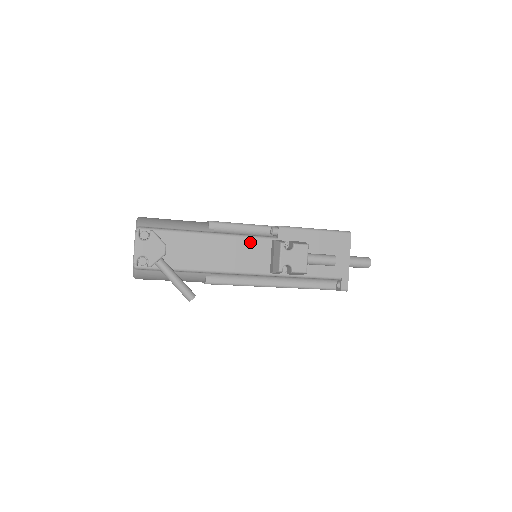
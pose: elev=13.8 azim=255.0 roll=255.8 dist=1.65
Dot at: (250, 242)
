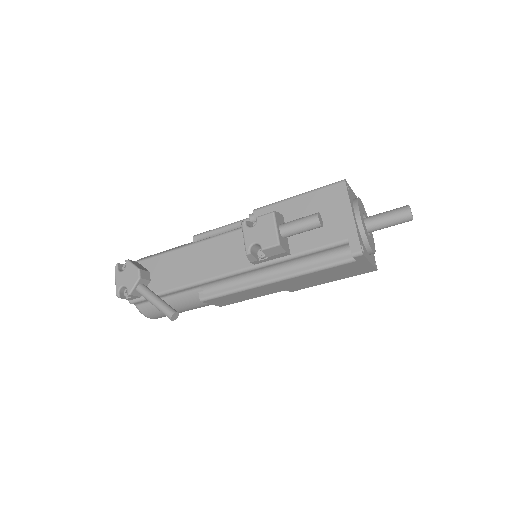
Dot at: (226, 239)
